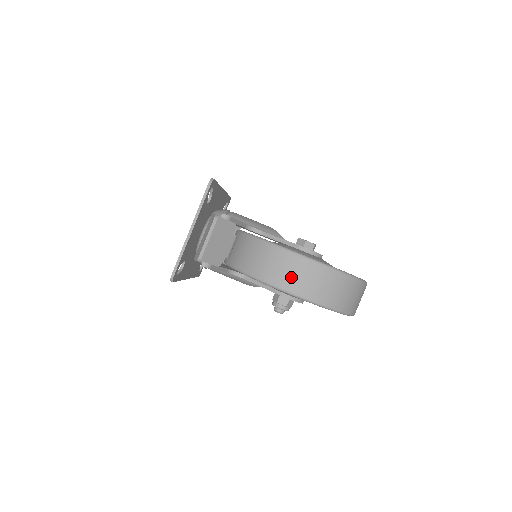
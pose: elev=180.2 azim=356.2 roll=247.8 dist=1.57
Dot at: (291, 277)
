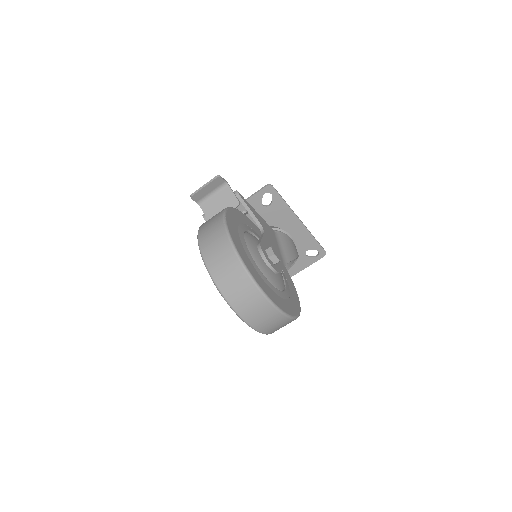
Dot at: (208, 229)
